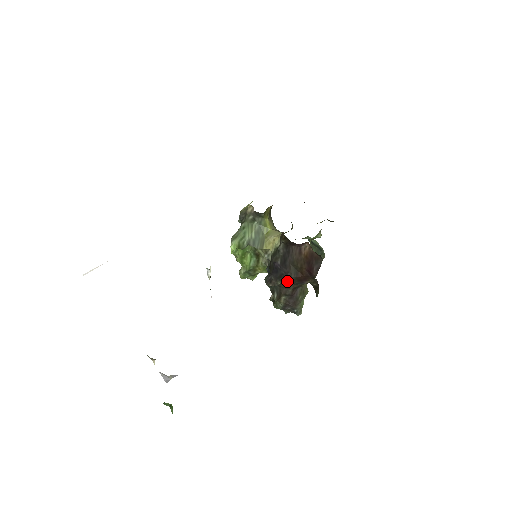
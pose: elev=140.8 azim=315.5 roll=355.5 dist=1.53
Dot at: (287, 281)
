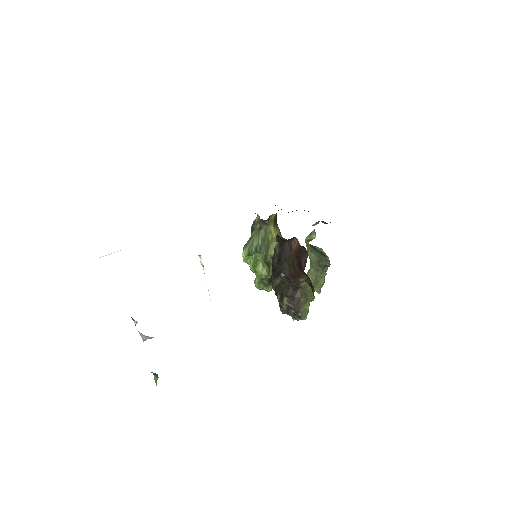
Dot at: (285, 280)
